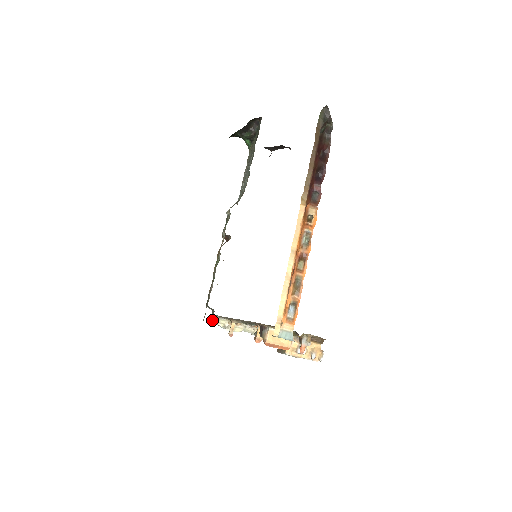
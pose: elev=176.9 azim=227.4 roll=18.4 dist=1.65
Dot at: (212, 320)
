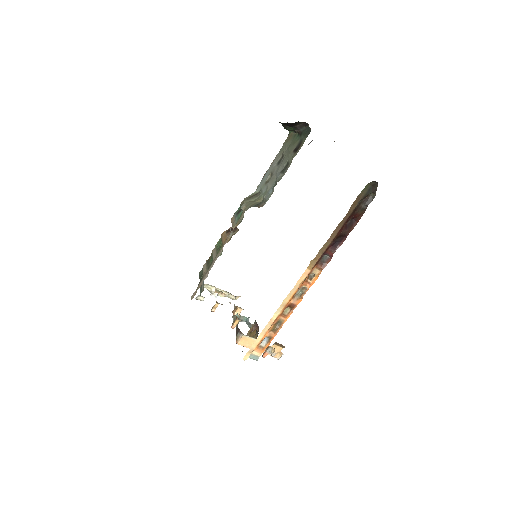
Dot at: (200, 298)
